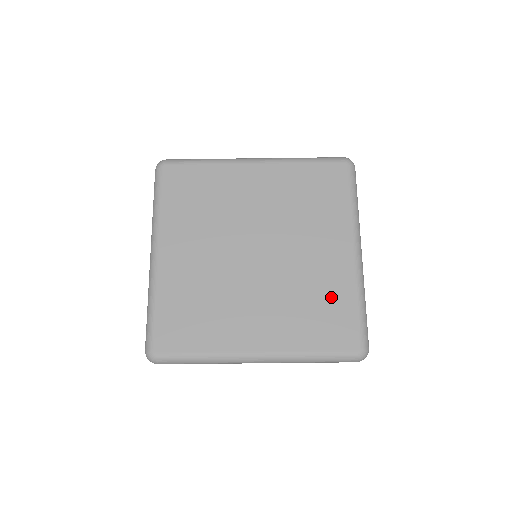
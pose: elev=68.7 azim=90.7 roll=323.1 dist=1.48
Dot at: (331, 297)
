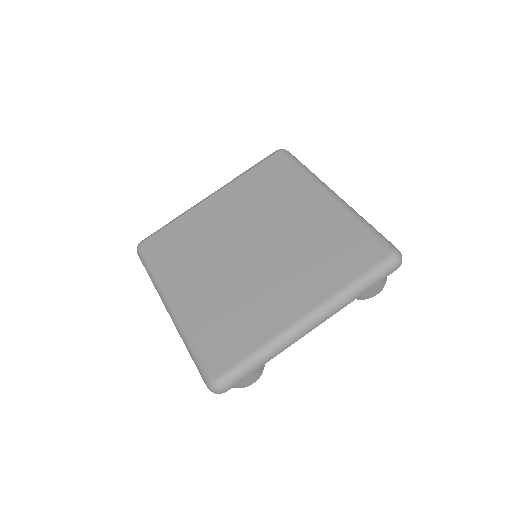
Dot at: (335, 235)
